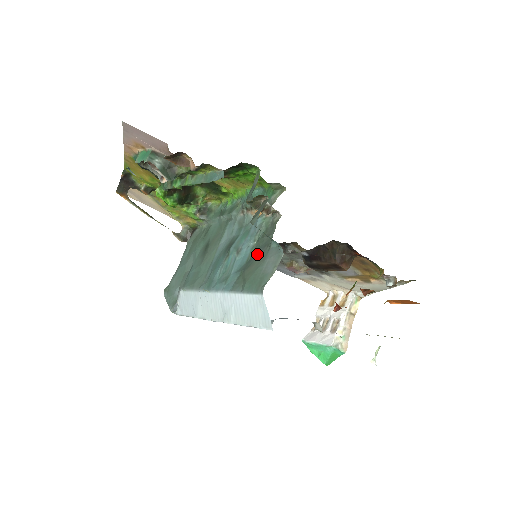
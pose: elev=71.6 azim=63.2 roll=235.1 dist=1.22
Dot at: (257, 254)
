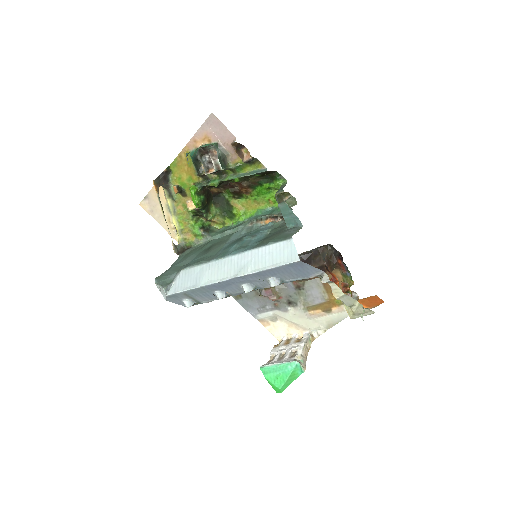
Dot at: (274, 234)
